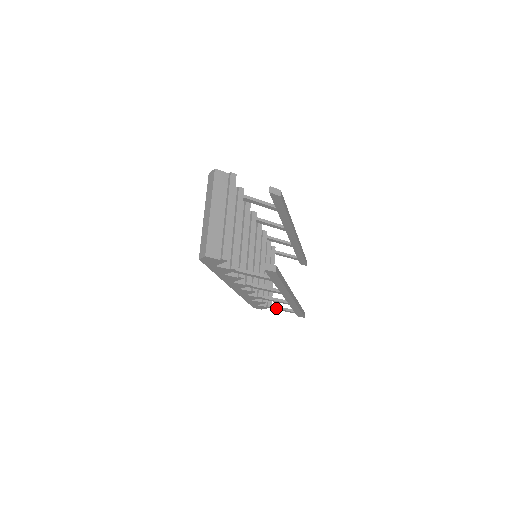
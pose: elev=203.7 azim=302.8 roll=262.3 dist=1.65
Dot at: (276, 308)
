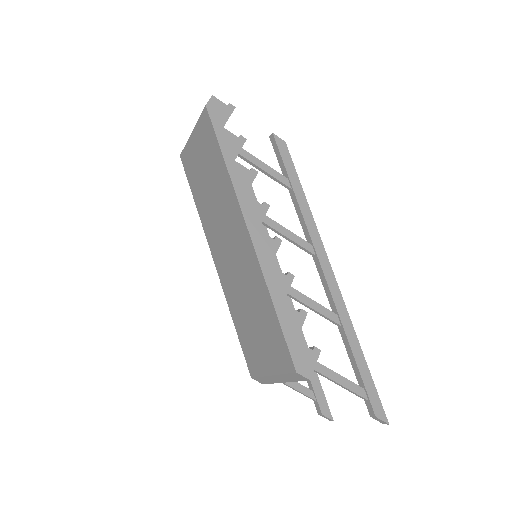
Dot at: (329, 369)
